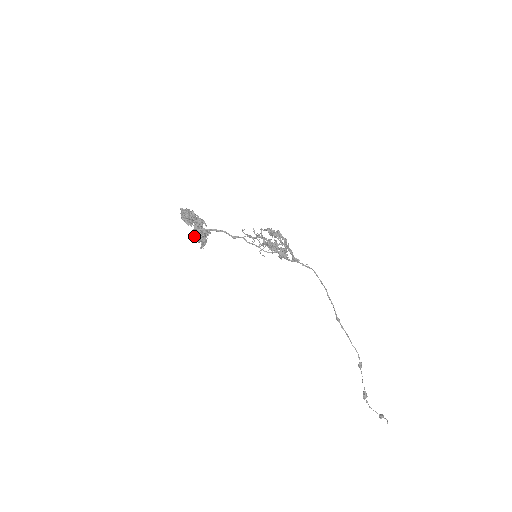
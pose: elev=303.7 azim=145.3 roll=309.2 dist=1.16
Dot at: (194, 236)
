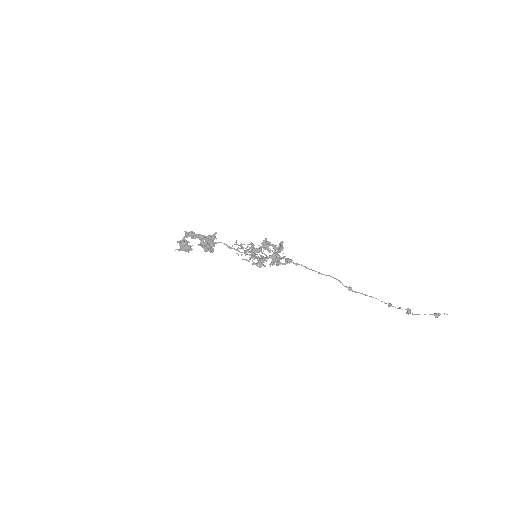
Dot at: (202, 247)
